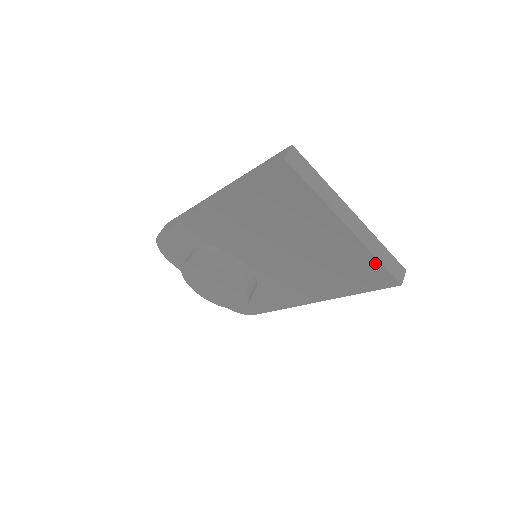
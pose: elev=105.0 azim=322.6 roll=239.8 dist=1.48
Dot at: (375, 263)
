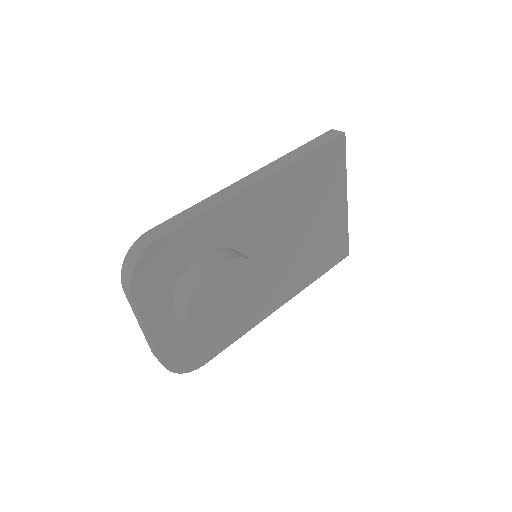
Dot at: (345, 235)
